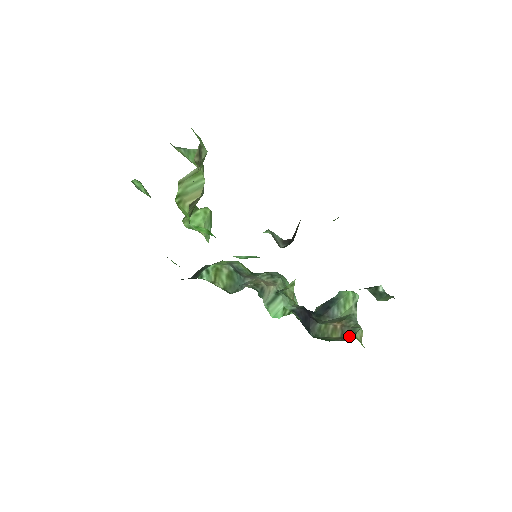
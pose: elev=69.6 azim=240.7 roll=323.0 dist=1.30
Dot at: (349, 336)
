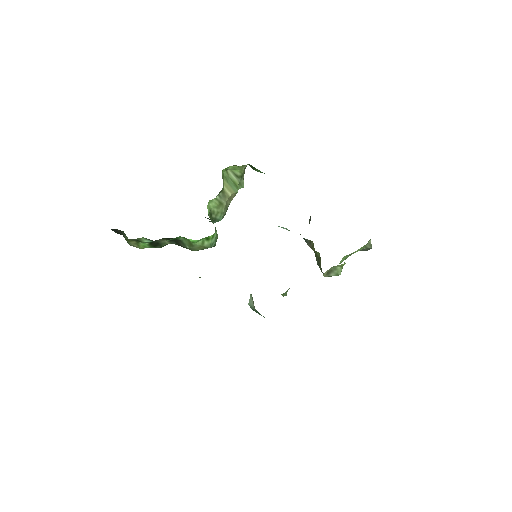
Dot at: occluded
